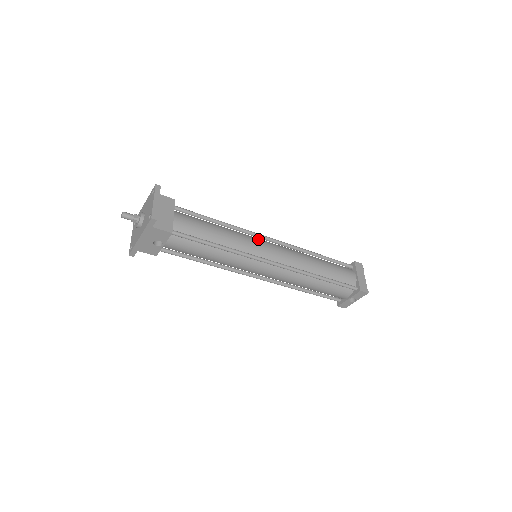
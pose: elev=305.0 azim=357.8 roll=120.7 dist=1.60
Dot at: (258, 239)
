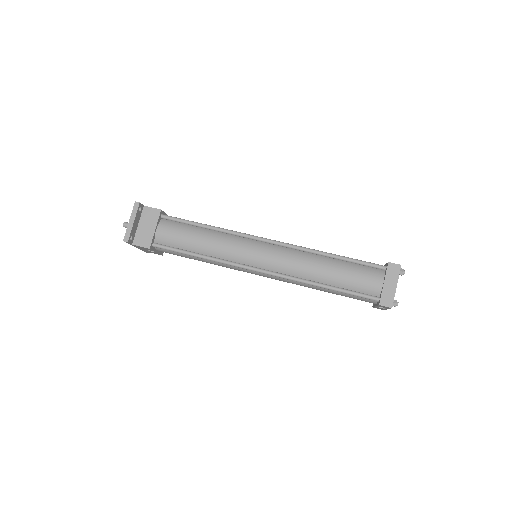
Dot at: (250, 242)
